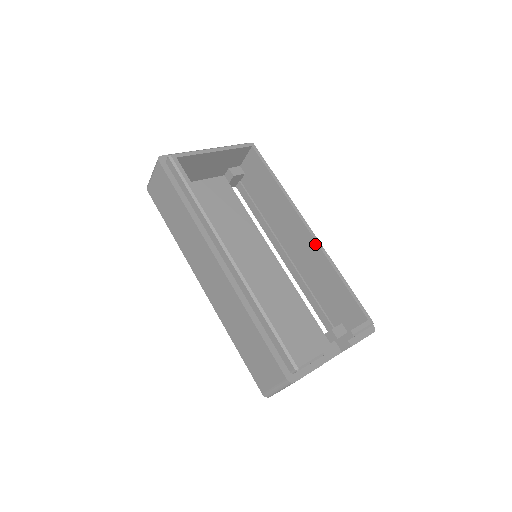
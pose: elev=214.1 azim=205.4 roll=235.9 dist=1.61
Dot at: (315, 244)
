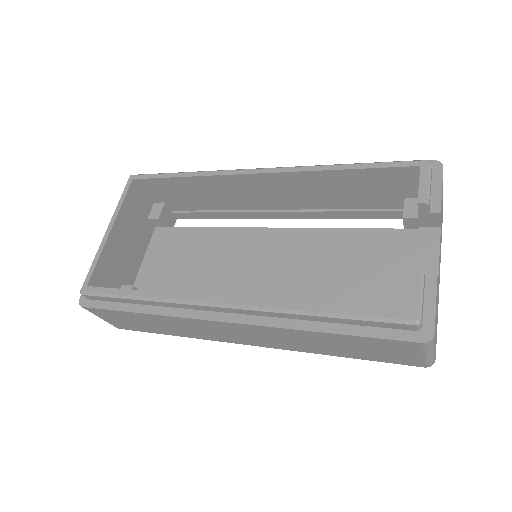
Dot at: (282, 175)
